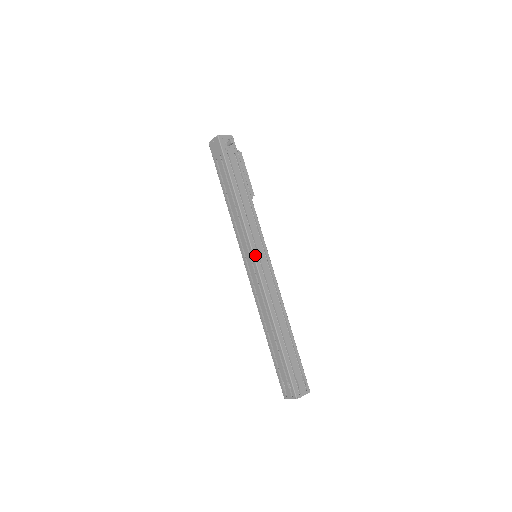
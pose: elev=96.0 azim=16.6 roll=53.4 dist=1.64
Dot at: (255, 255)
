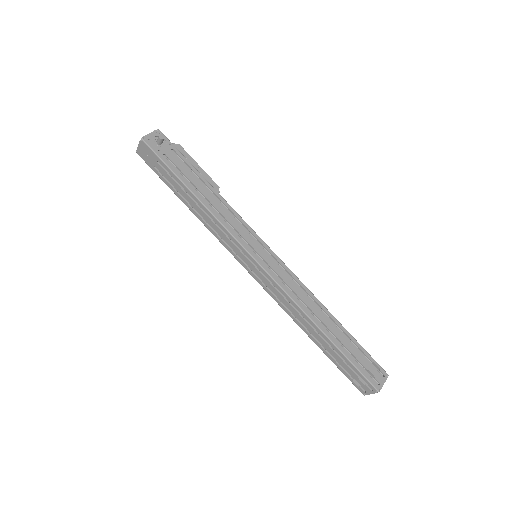
Dot at: (255, 257)
